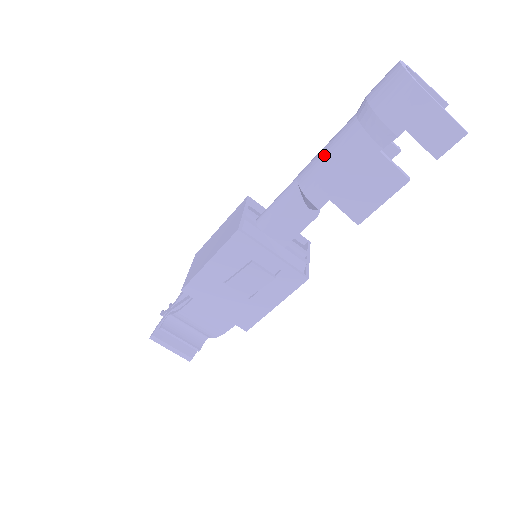
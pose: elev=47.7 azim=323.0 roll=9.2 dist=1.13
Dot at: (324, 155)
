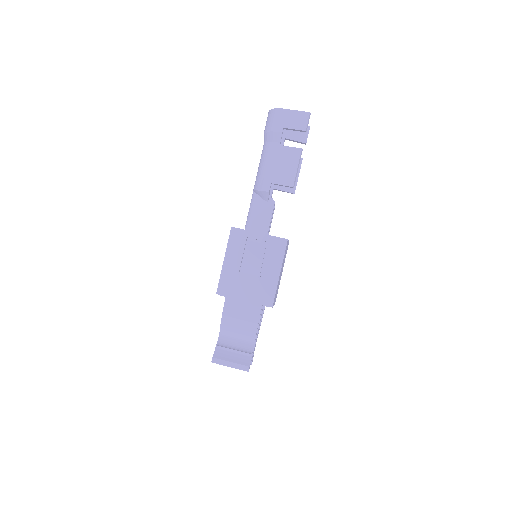
Dot at: (258, 168)
